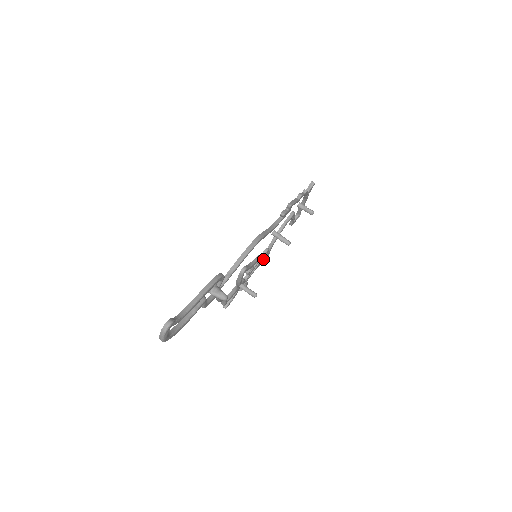
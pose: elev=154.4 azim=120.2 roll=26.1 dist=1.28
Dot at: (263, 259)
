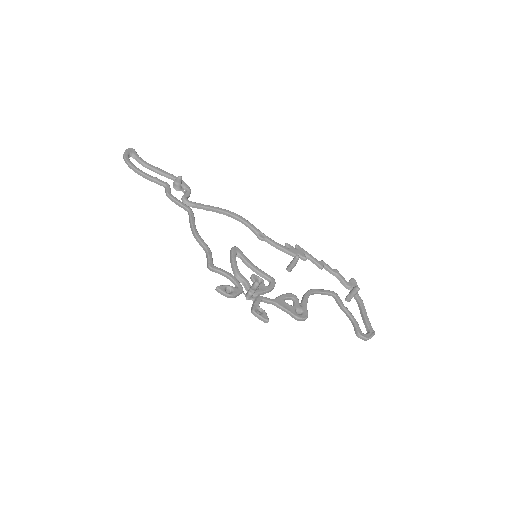
Dot at: (292, 307)
